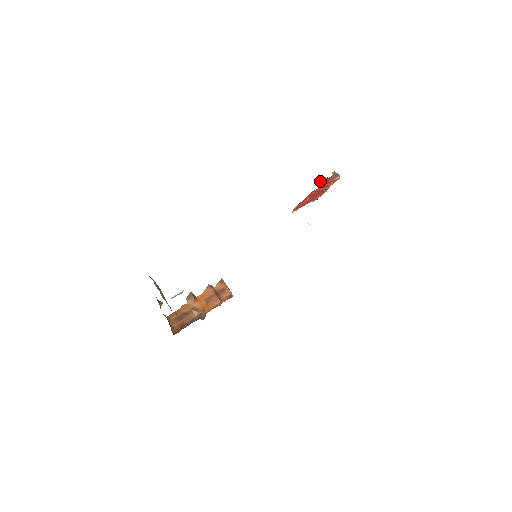
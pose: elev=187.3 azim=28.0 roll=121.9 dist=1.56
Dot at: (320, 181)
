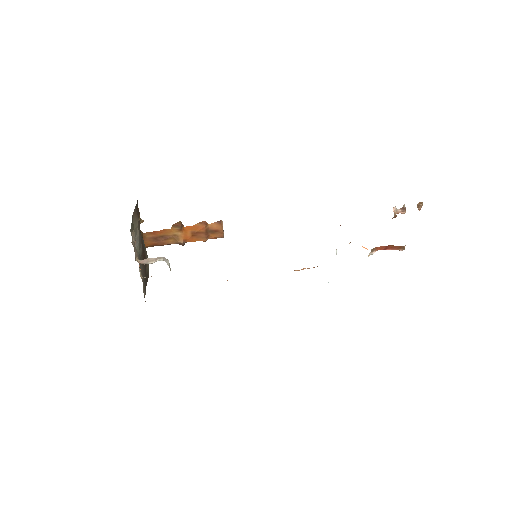
Dot at: (394, 209)
